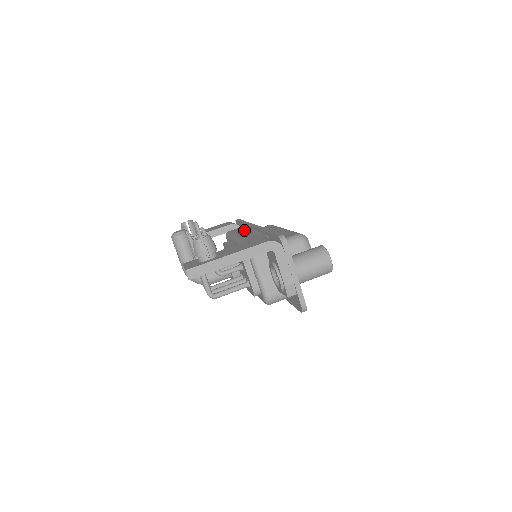
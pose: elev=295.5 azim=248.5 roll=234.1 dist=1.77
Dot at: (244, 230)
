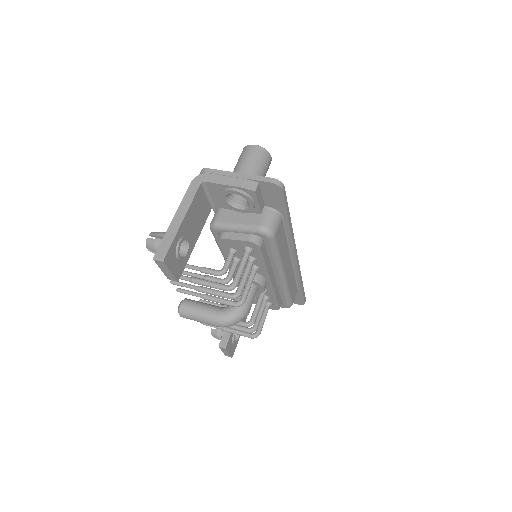
Dot at: occluded
